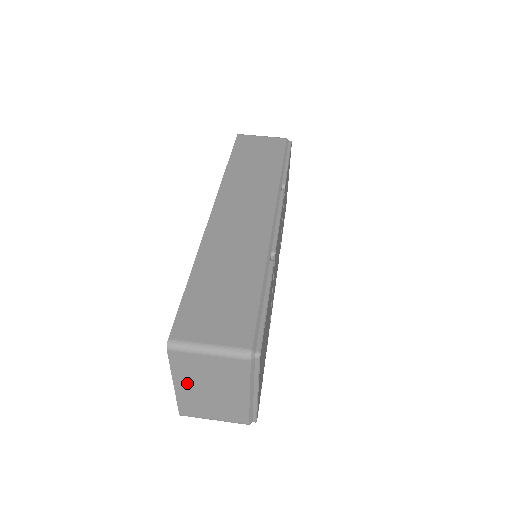
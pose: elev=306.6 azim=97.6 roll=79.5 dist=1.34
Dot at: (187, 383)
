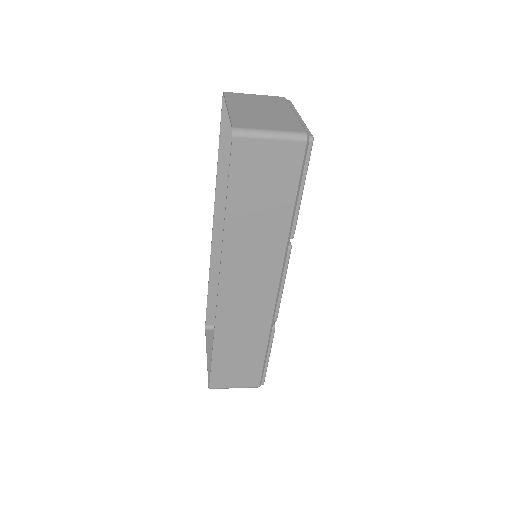
Dot at: (239, 107)
